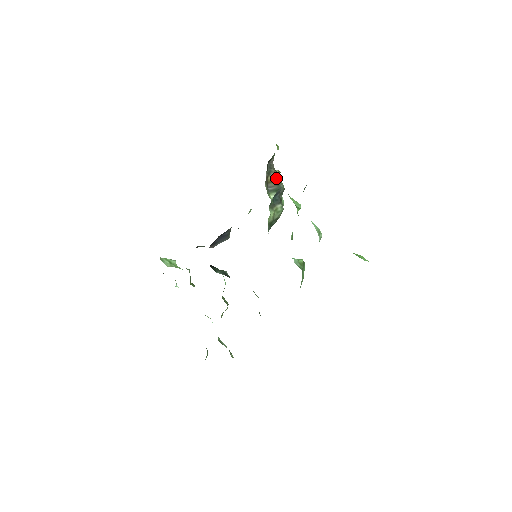
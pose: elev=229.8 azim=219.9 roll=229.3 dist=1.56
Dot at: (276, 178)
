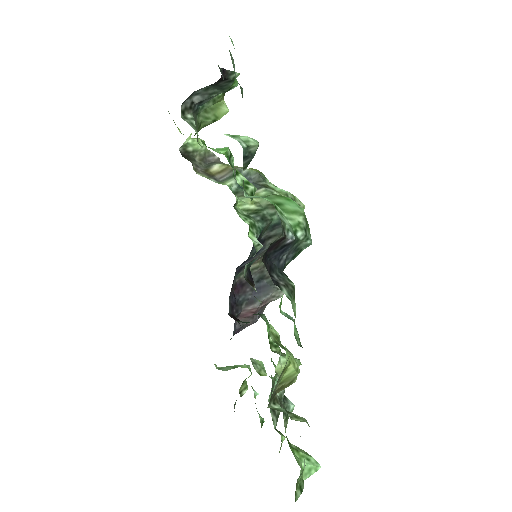
Dot at: (225, 166)
